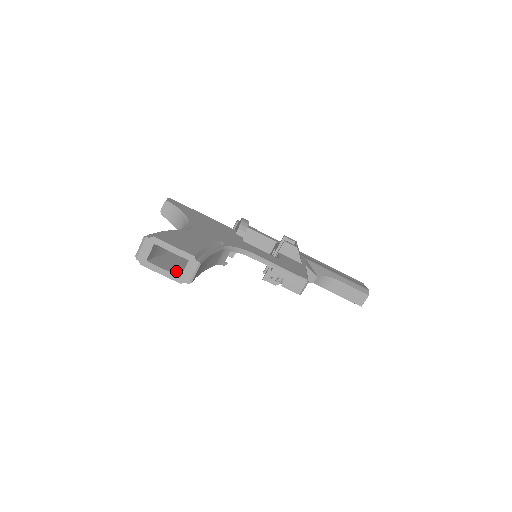
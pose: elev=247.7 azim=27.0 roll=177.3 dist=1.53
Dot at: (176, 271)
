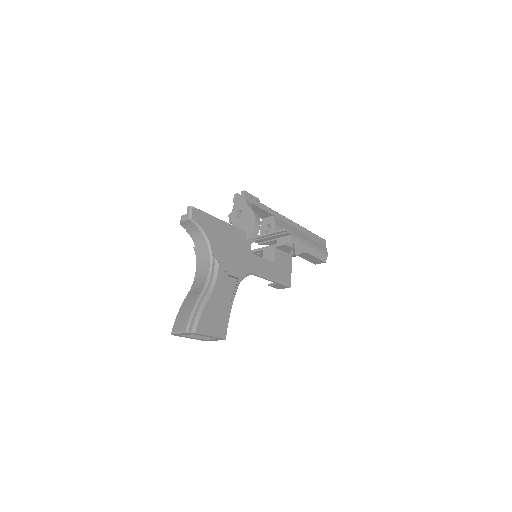
Dot at: occluded
